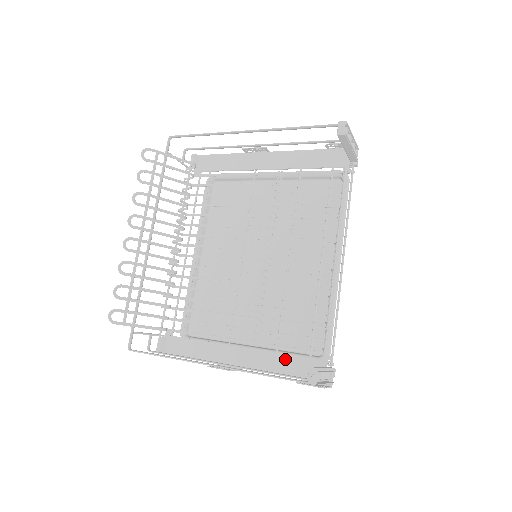
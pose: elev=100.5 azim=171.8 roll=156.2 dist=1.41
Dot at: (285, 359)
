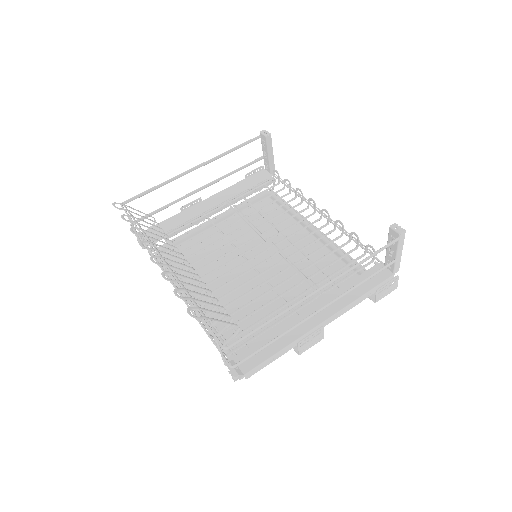
Dot at: (352, 285)
